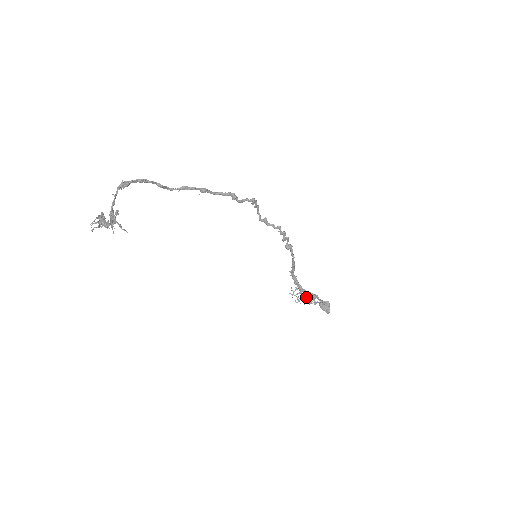
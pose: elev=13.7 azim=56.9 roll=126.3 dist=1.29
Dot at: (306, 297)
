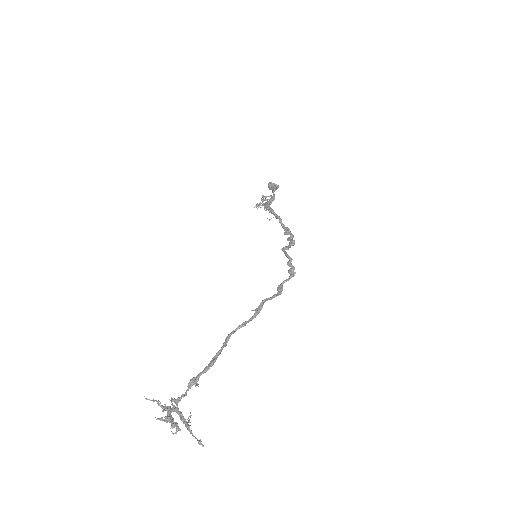
Dot at: (265, 200)
